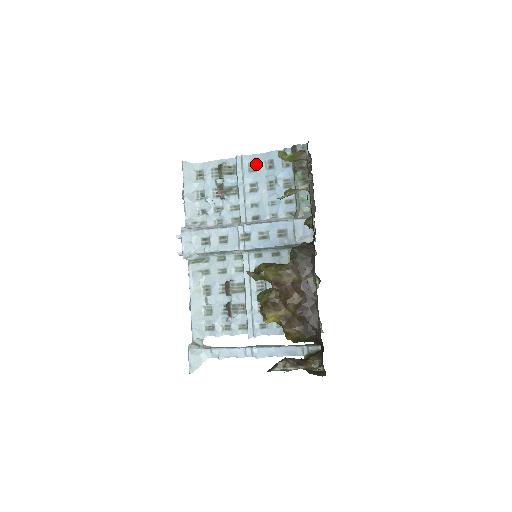
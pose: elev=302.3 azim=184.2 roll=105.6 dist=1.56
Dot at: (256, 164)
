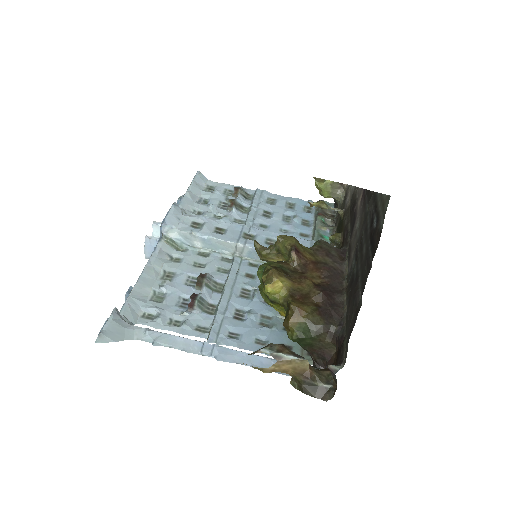
Dot at: (276, 200)
